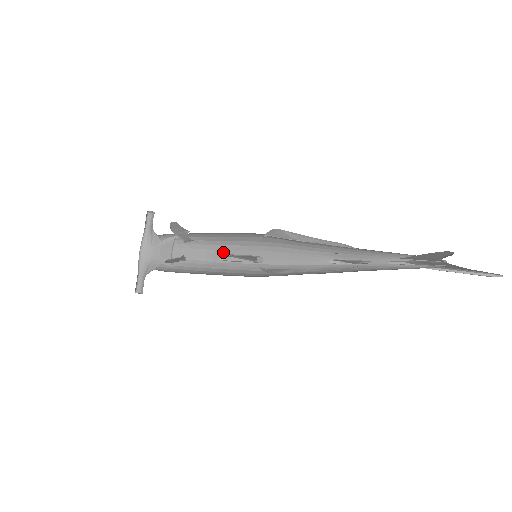
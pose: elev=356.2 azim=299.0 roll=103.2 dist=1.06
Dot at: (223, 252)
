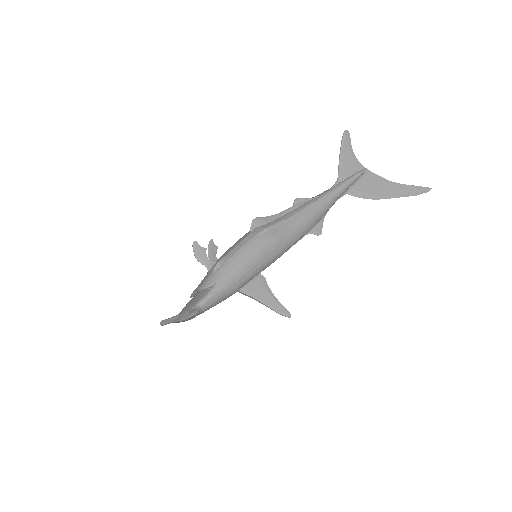
Dot at: (239, 290)
